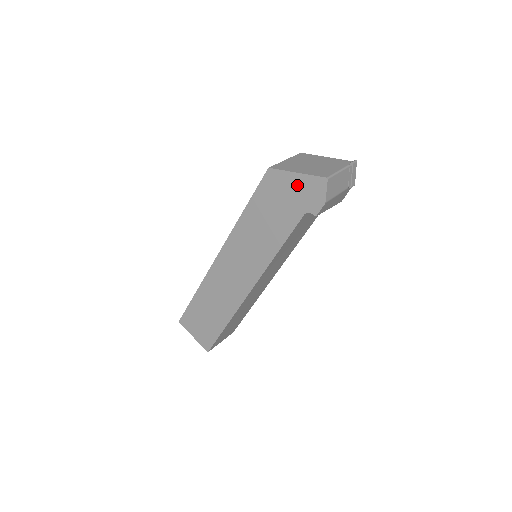
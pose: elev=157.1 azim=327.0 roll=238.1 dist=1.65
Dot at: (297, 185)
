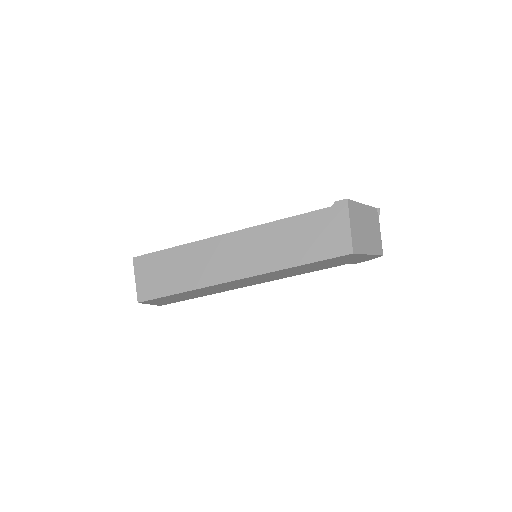
Dot at: (361, 258)
